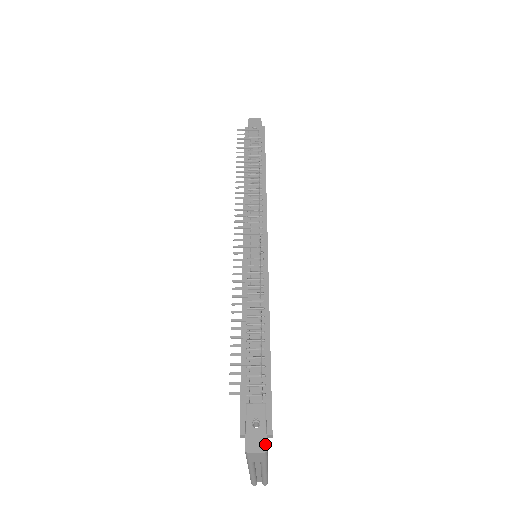
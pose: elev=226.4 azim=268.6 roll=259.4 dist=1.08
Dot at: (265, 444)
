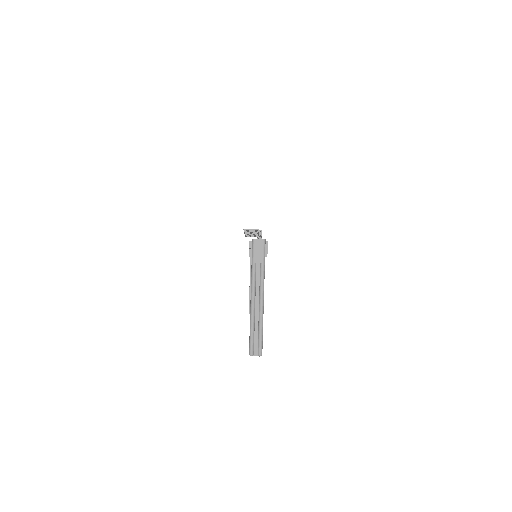
Dot at: (264, 239)
